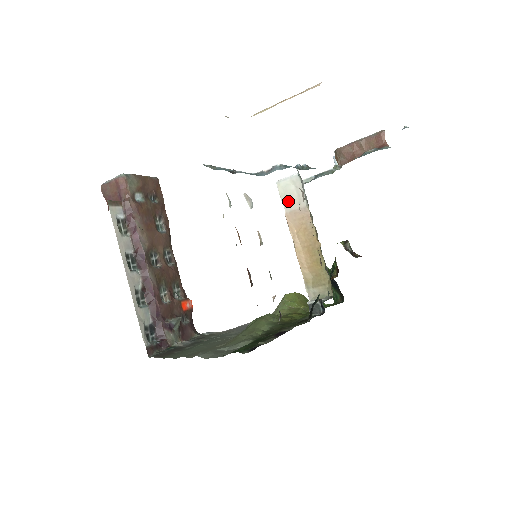
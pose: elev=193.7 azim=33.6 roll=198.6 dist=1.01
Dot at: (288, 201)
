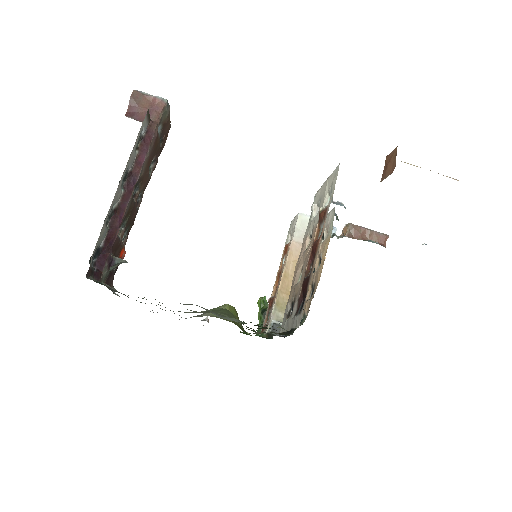
Dot at: (300, 233)
